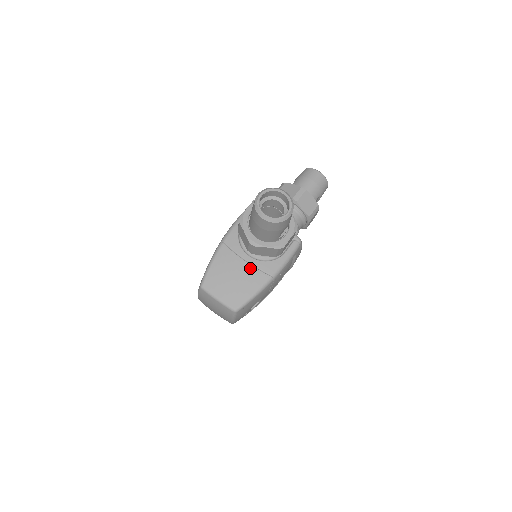
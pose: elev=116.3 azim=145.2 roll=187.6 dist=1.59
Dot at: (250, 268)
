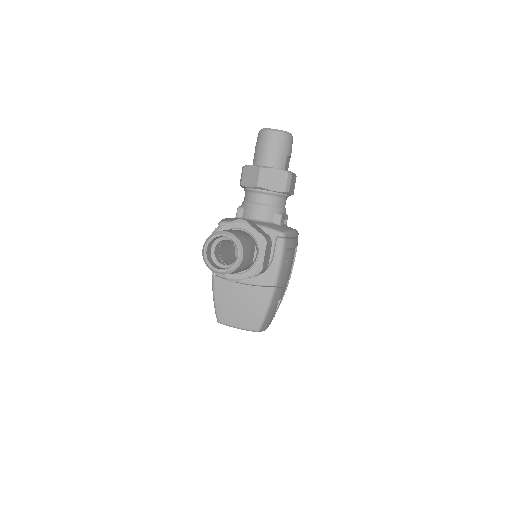
Dot at: (249, 289)
